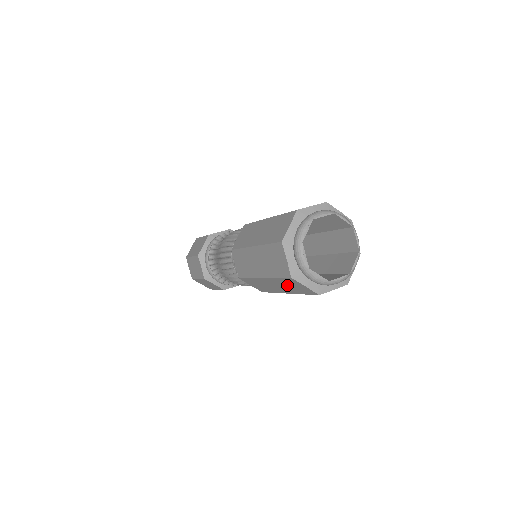
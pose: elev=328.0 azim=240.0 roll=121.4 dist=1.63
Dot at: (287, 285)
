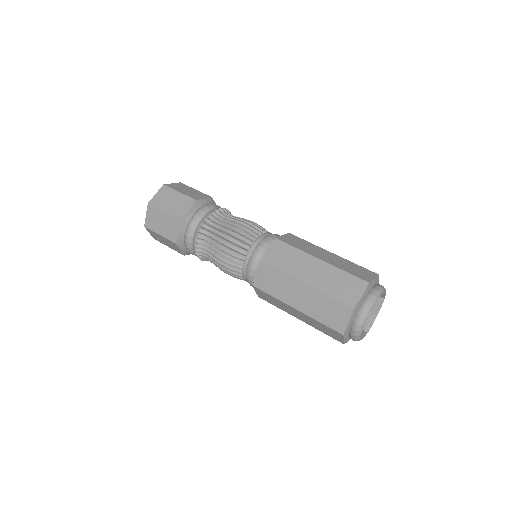
Dot at: occluded
